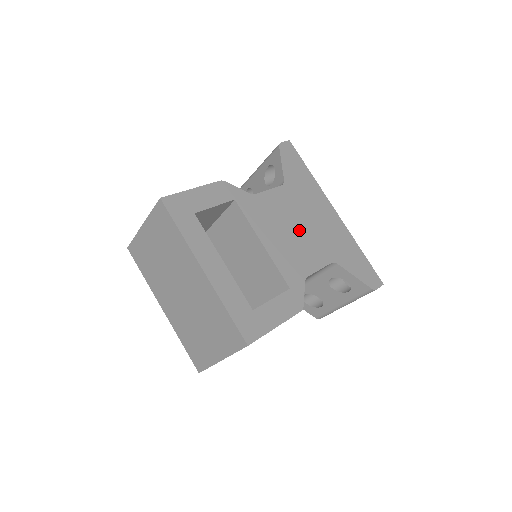
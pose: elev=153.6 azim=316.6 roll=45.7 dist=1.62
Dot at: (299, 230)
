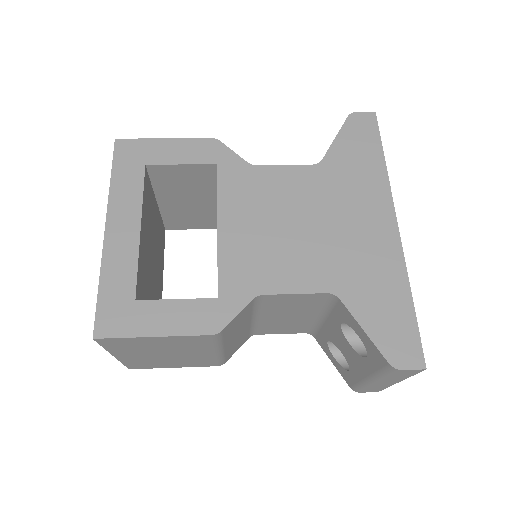
Dot at: (298, 229)
